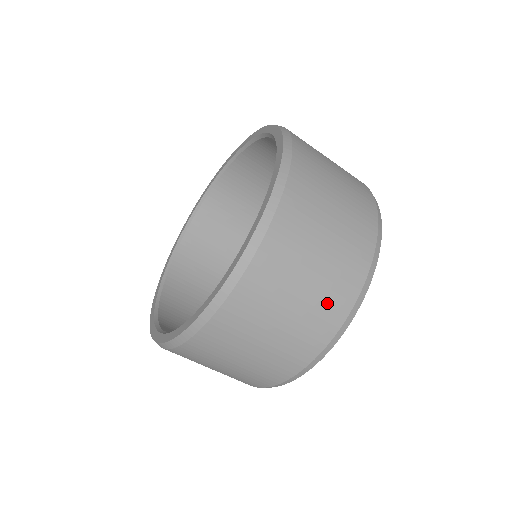
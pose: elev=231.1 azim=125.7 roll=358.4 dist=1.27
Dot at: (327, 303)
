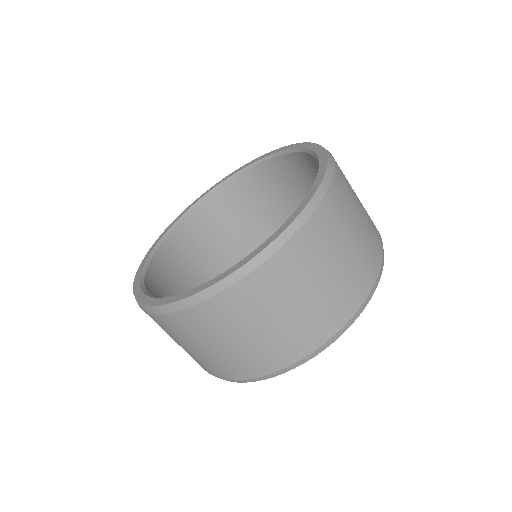
Dot at: (368, 253)
